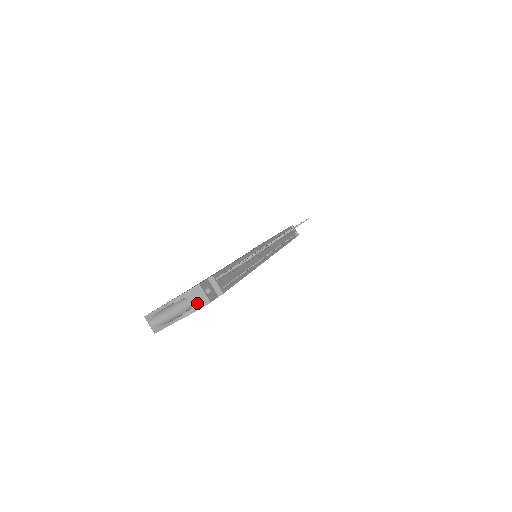
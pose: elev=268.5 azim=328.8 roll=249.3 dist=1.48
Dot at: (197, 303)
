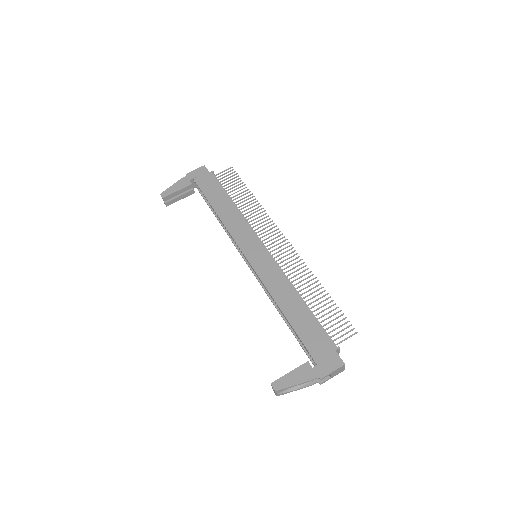
Dot at: (336, 374)
